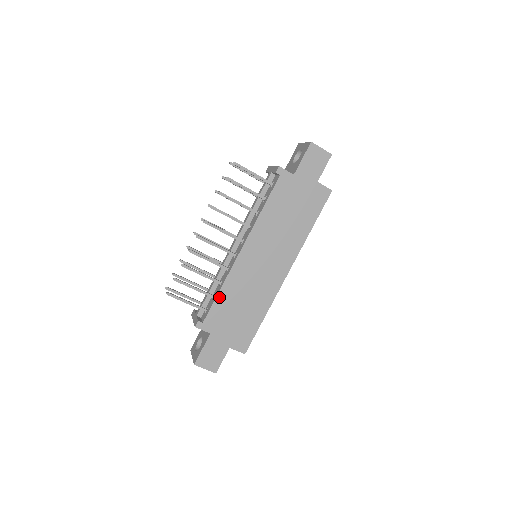
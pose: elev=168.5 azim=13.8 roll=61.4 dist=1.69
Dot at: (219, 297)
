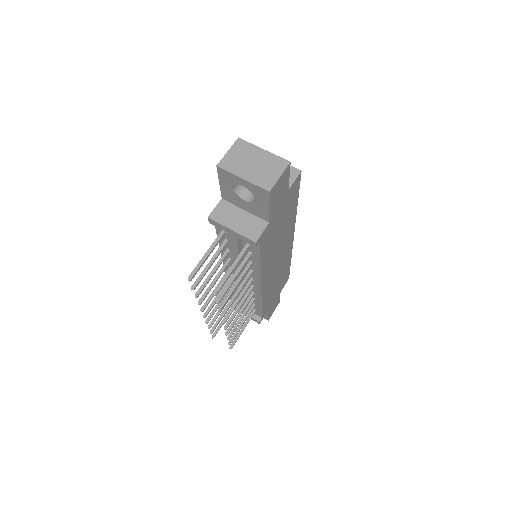
Dot at: (263, 306)
